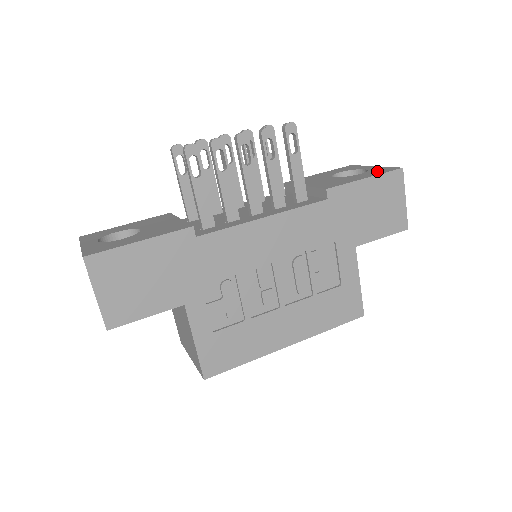
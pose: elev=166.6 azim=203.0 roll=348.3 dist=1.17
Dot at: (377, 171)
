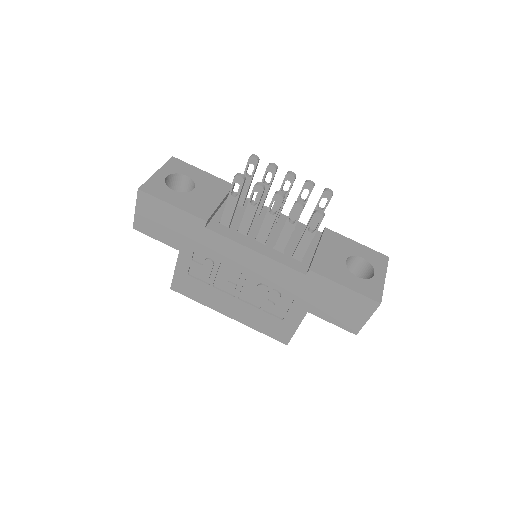
Dot at: (367, 287)
